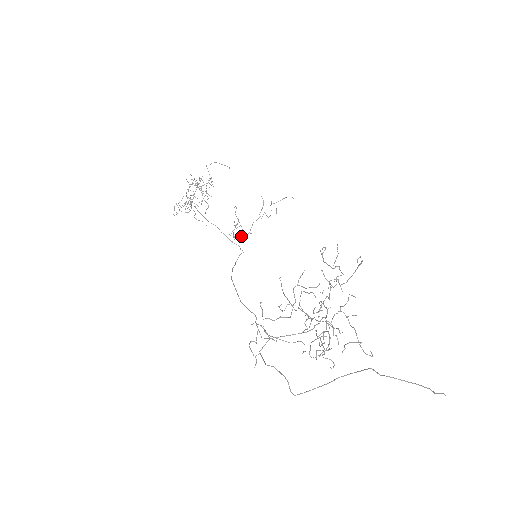
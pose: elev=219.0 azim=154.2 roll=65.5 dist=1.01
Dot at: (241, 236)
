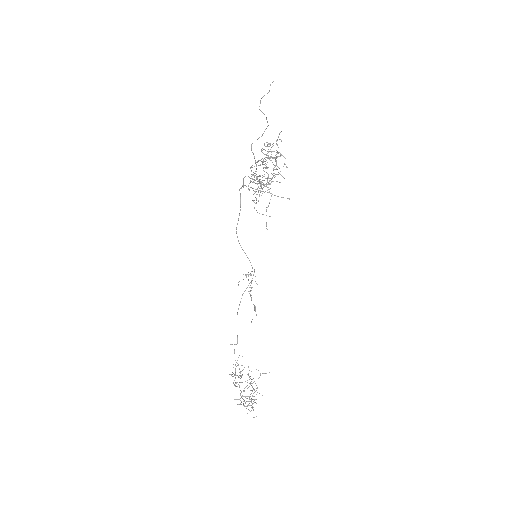
Dot at: occluded
